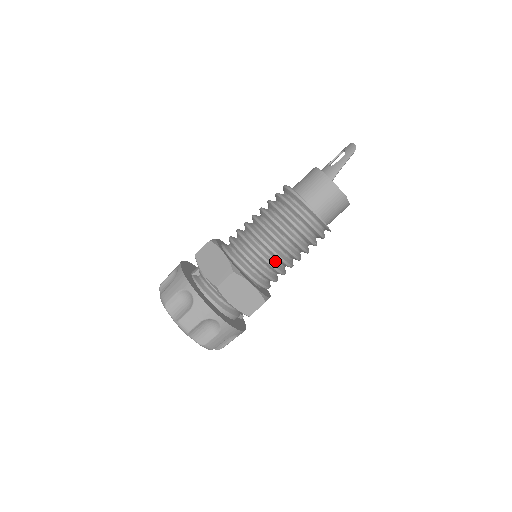
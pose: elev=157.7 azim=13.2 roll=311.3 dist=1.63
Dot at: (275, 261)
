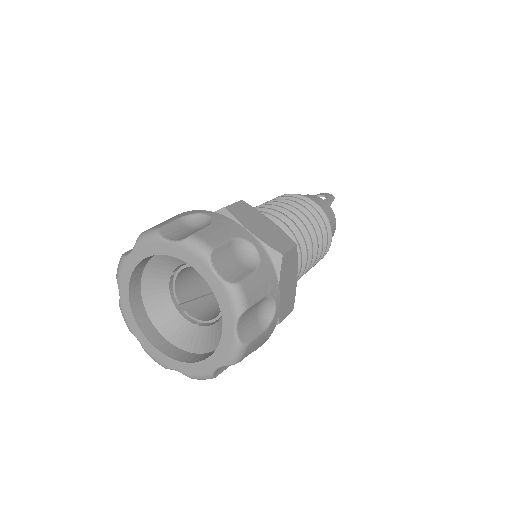
Dot at: occluded
